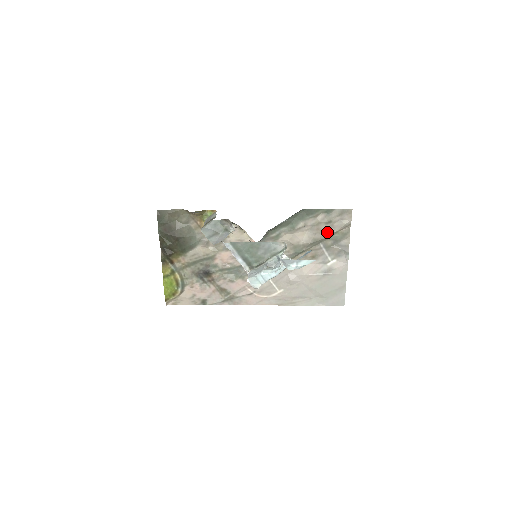
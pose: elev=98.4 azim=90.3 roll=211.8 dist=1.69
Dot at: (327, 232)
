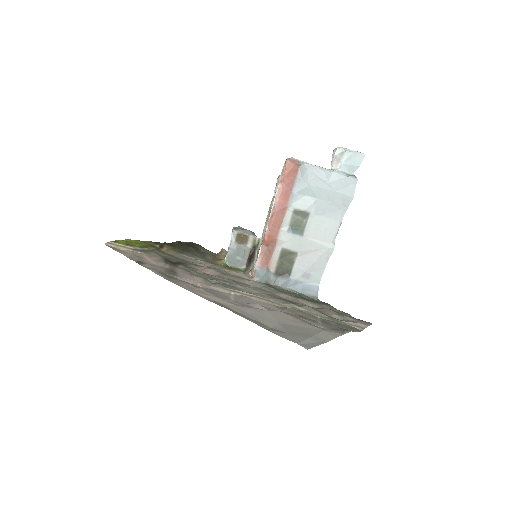
Dot at: (333, 318)
